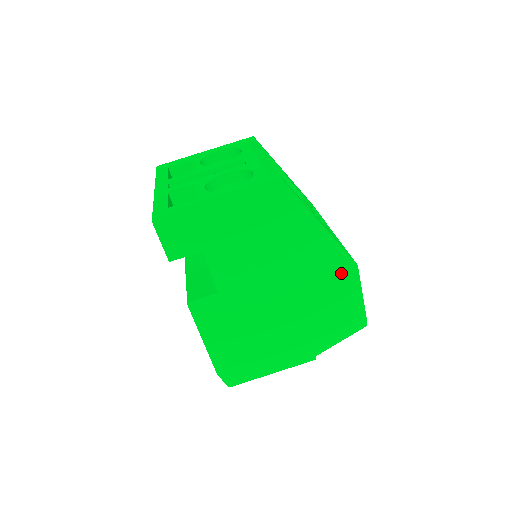
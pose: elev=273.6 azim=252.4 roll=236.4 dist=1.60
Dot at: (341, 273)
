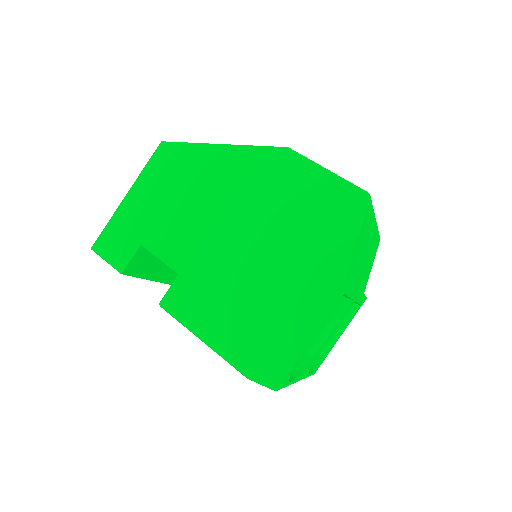
Dot at: (279, 167)
